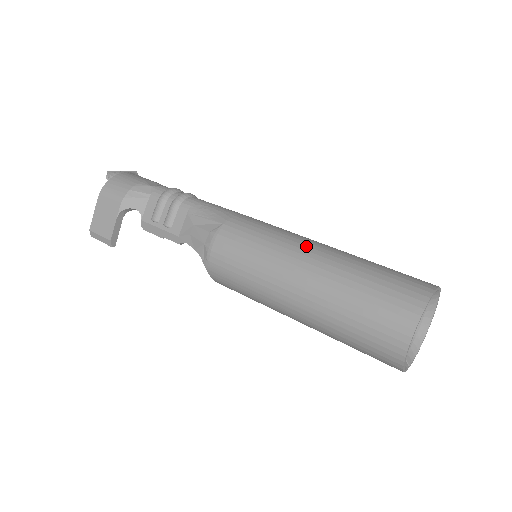
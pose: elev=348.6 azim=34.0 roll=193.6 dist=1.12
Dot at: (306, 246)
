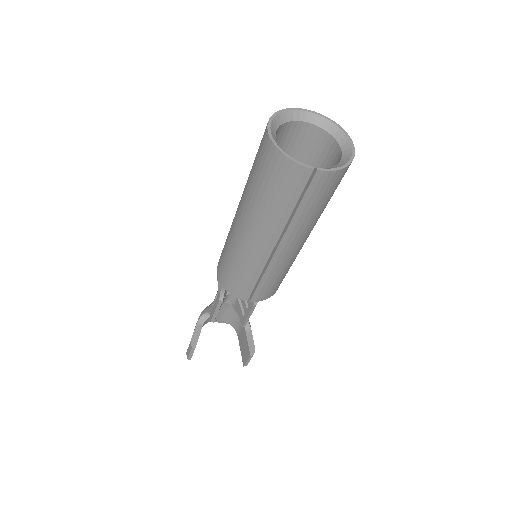
Dot at: occluded
